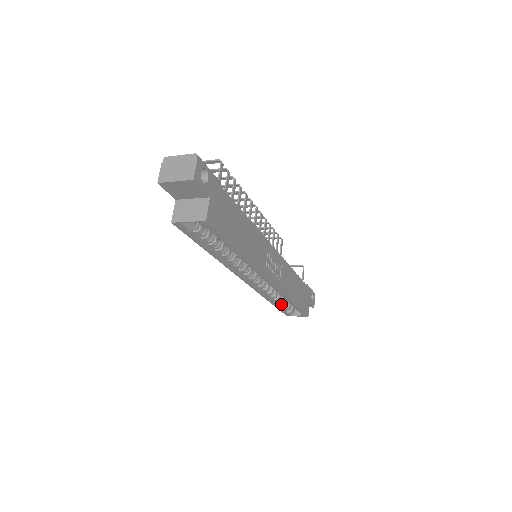
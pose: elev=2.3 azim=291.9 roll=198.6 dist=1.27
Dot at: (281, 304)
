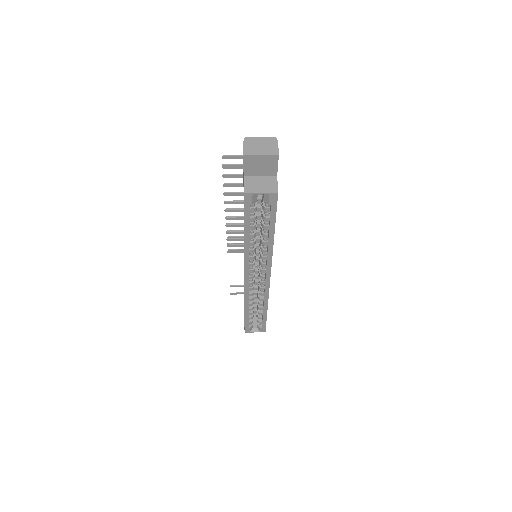
Dot at: occluded
